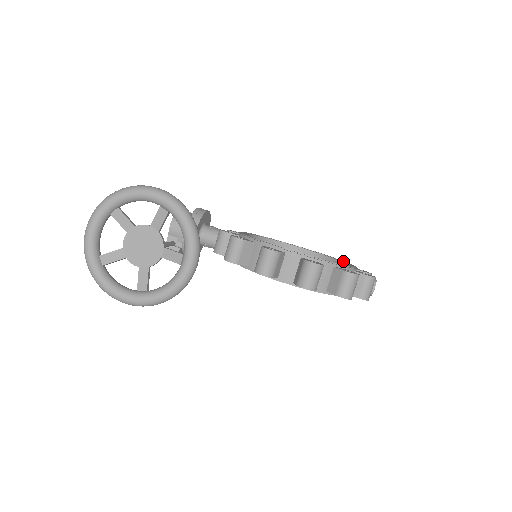
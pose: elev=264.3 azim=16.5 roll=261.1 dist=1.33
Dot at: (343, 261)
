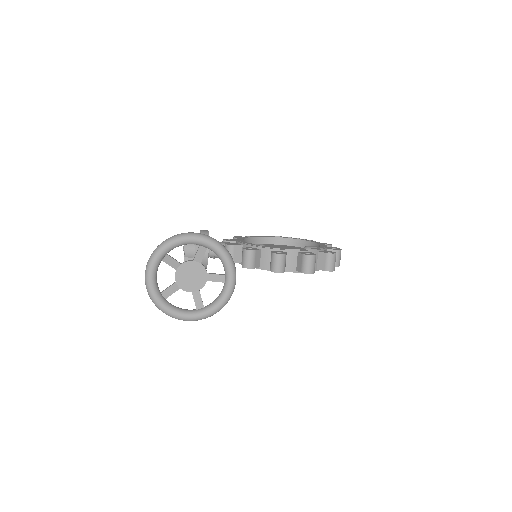
Dot at: (309, 240)
